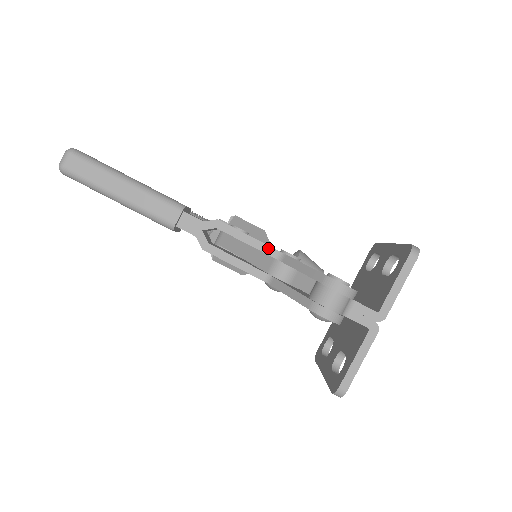
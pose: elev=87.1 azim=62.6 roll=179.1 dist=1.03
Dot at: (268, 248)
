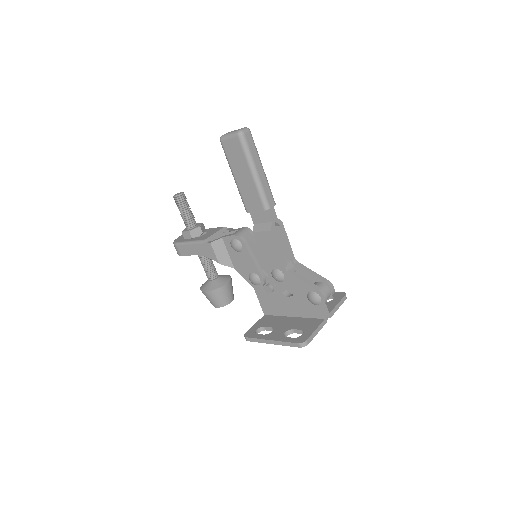
Dot at: (292, 253)
